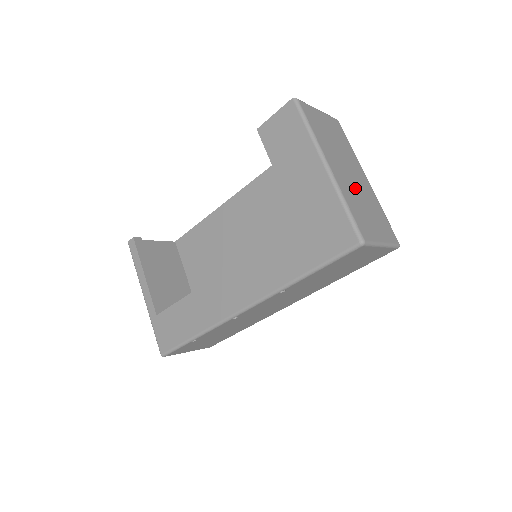
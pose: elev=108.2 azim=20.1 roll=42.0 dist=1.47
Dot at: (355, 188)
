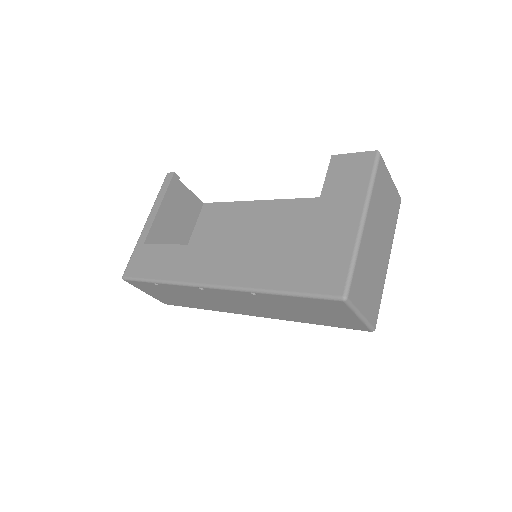
Dot at: (373, 256)
